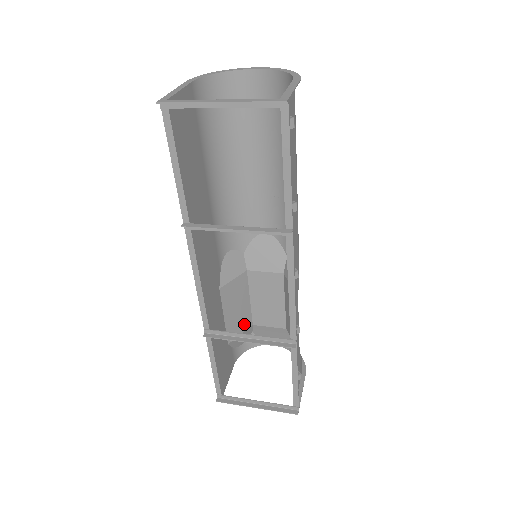
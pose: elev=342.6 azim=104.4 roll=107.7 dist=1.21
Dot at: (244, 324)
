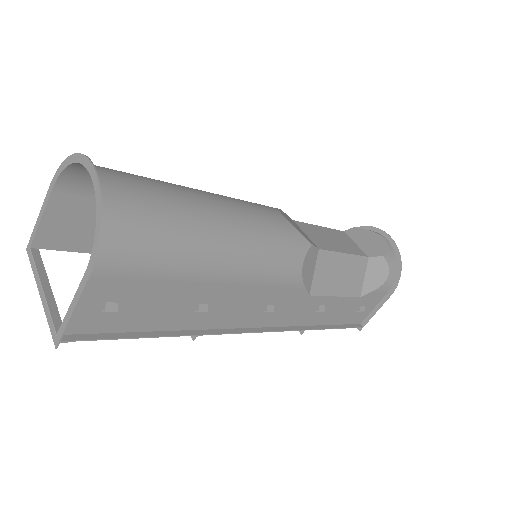
Dot at: occluded
